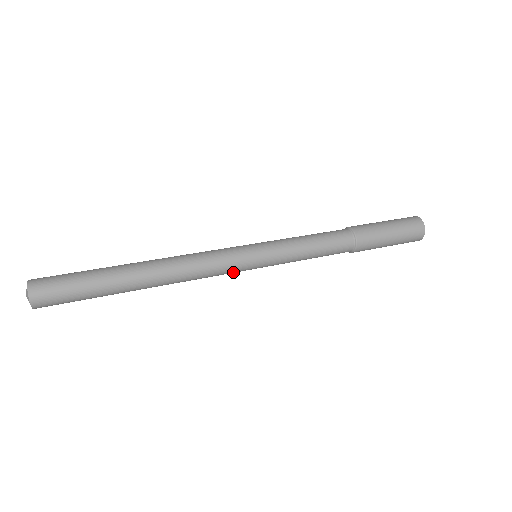
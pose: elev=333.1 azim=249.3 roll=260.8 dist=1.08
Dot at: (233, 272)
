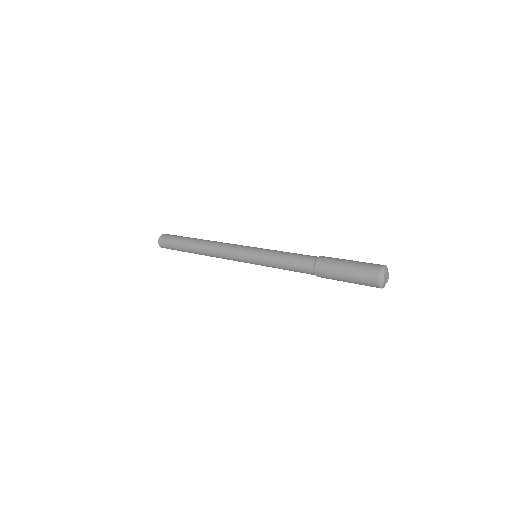
Dot at: (238, 259)
